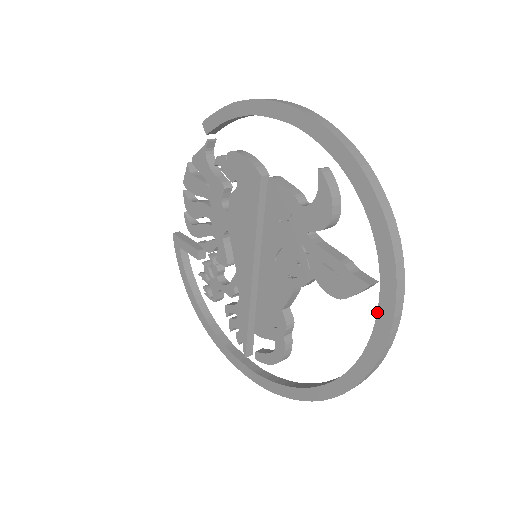
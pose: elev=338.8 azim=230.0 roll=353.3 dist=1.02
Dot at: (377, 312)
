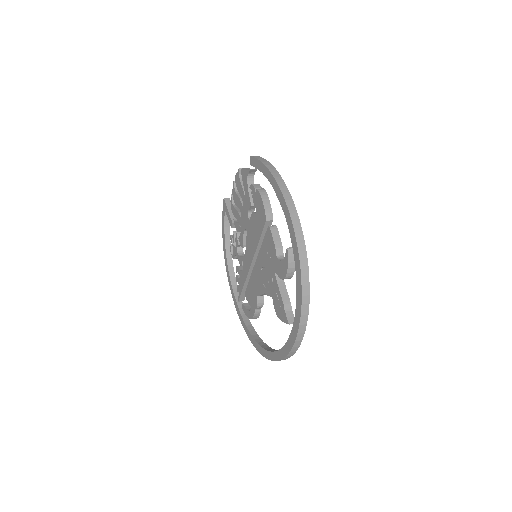
Dot at: (288, 339)
